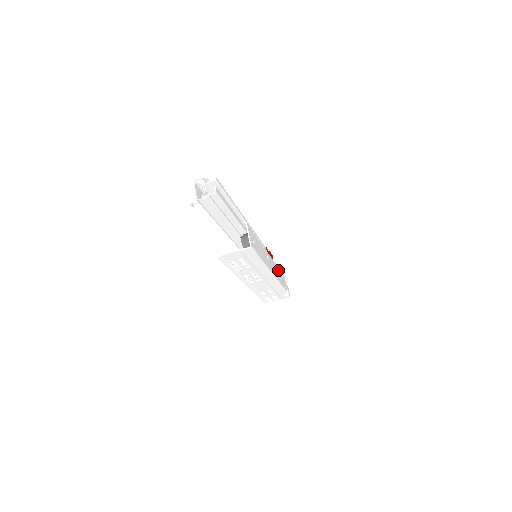
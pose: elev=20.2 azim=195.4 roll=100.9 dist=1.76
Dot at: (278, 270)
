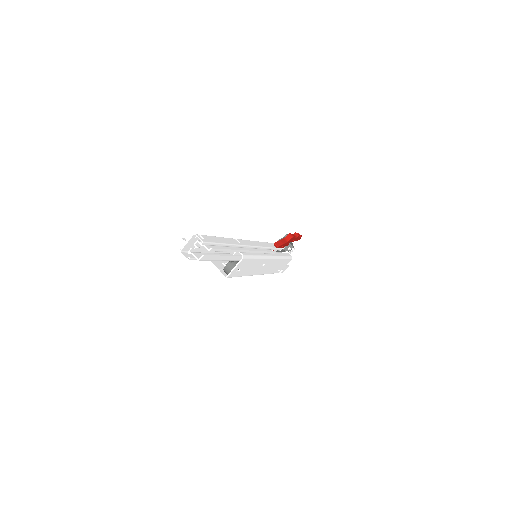
Dot at: (280, 262)
